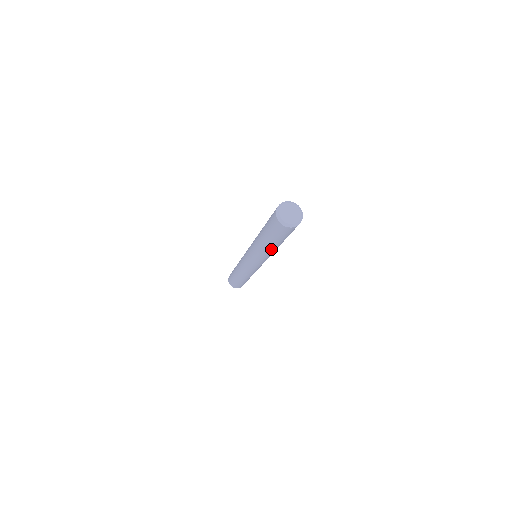
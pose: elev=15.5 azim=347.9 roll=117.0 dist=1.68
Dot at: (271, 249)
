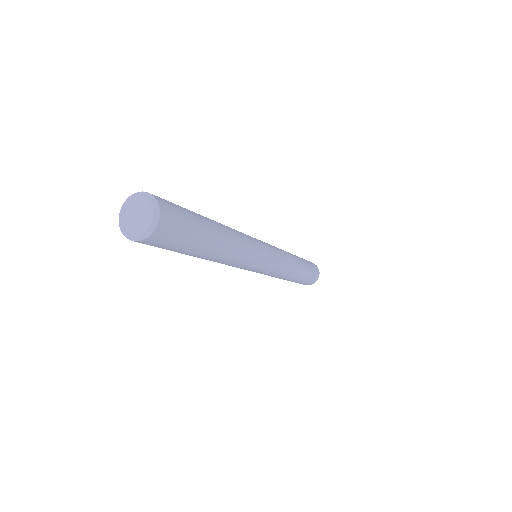
Dot at: (214, 259)
